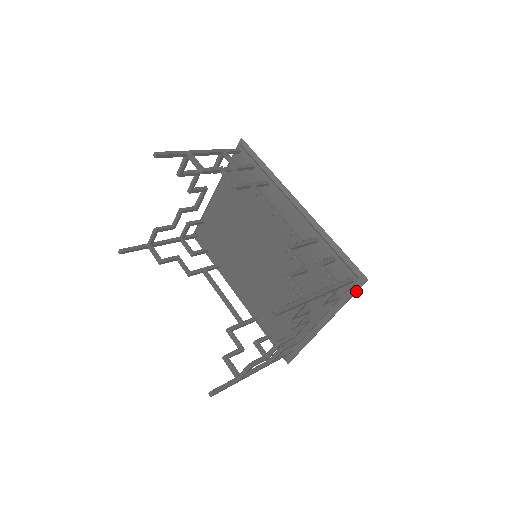
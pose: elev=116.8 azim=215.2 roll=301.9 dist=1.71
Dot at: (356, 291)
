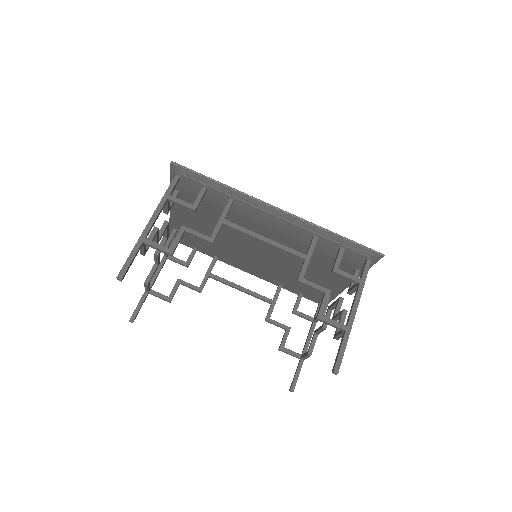
Dot at: (375, 263)
